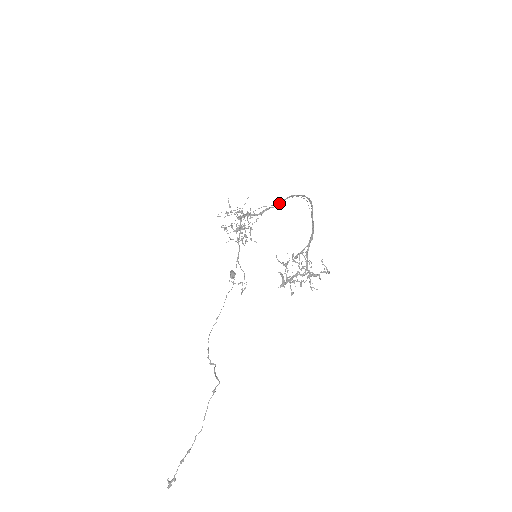
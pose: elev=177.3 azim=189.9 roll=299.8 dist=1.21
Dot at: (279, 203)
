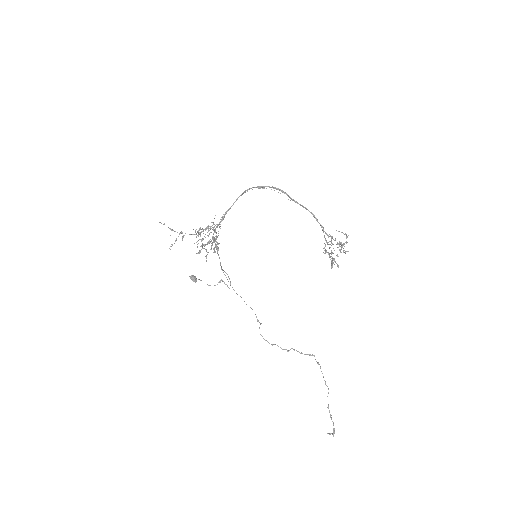
Dot at: (234, 202)
